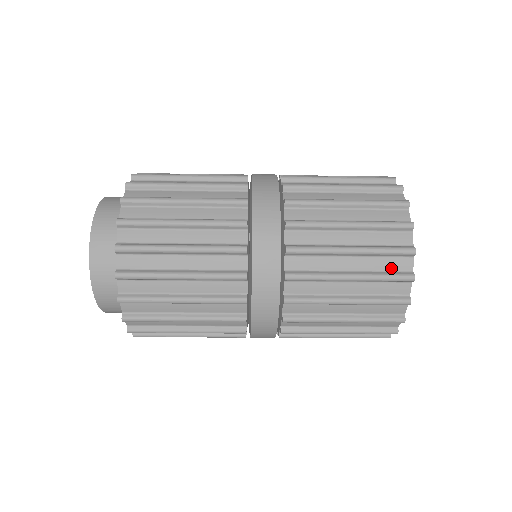
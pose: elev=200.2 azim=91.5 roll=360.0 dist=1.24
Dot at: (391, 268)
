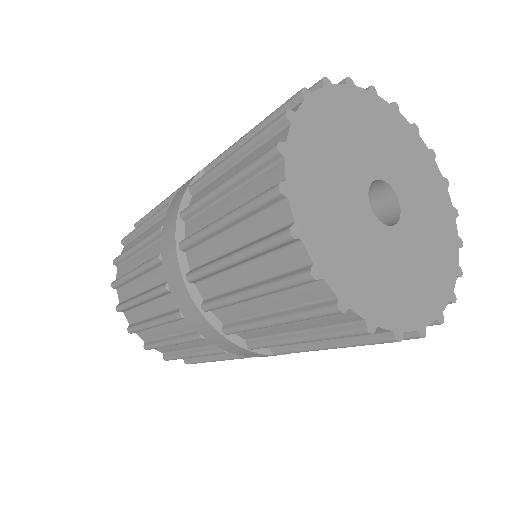
Dot at: occluded
